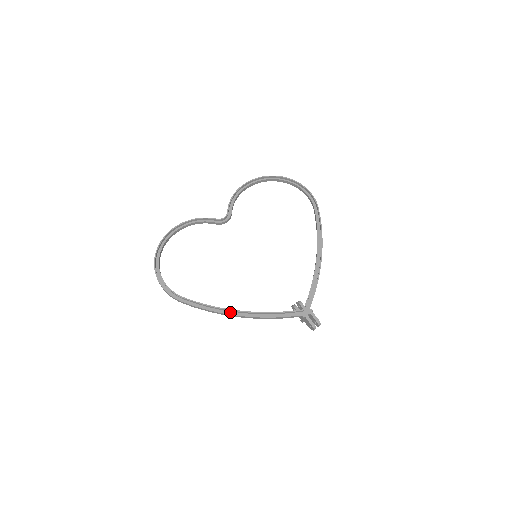
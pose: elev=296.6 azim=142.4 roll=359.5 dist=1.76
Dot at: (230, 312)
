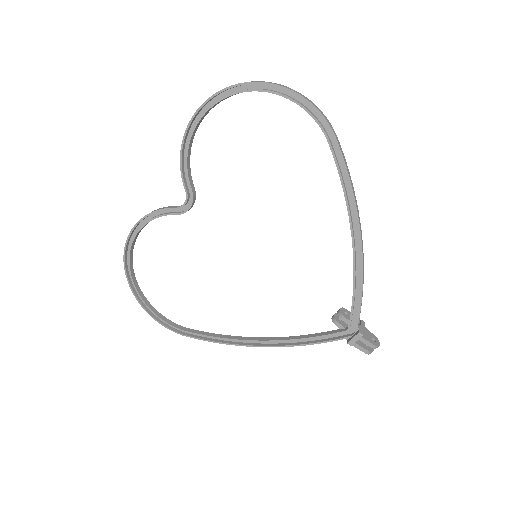
Dot at: (250, 340)
